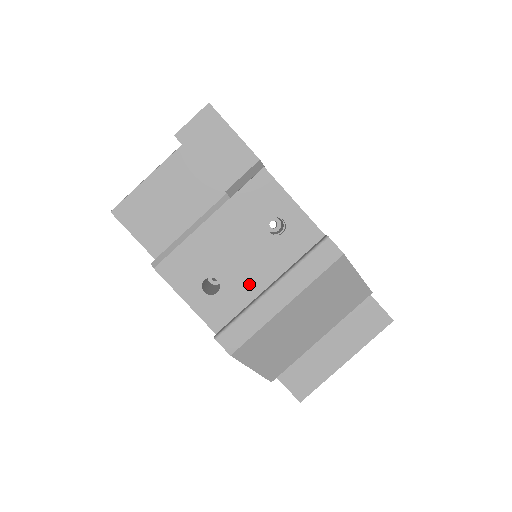
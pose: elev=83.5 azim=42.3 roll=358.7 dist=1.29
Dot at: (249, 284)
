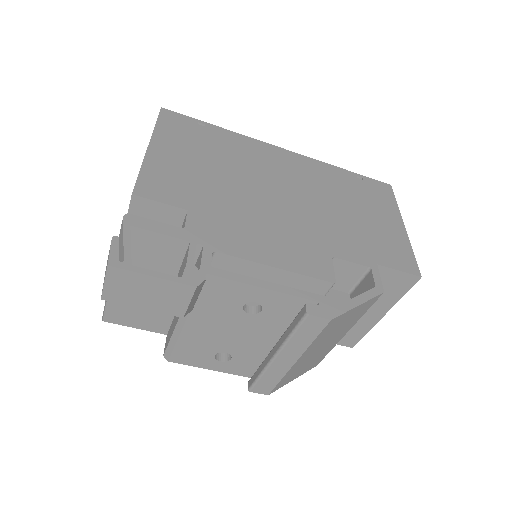
Dot at: (255, 347)
